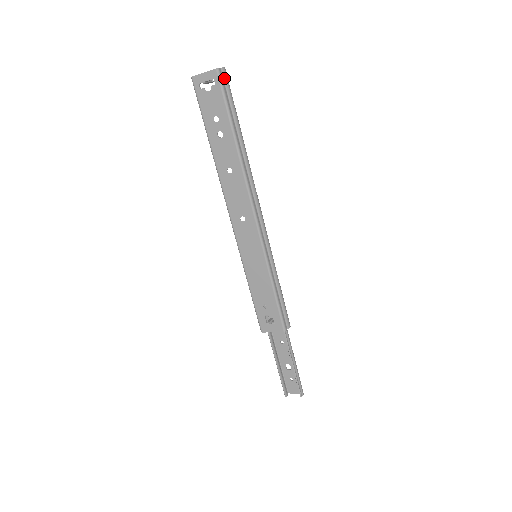
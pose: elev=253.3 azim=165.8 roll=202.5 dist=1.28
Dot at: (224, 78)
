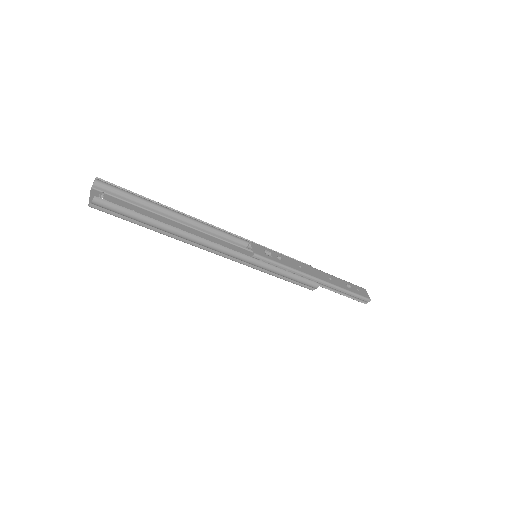
Dot at: (101, 206)
